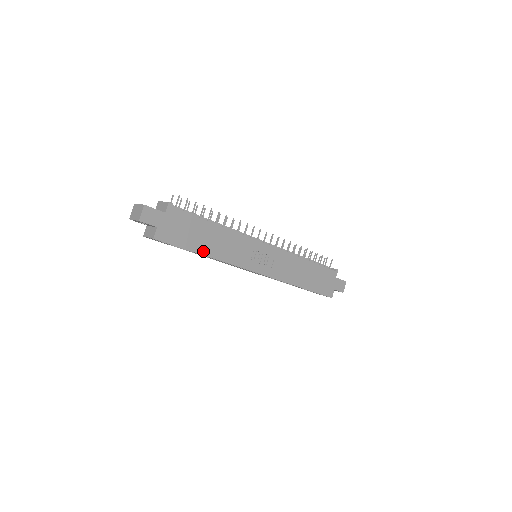
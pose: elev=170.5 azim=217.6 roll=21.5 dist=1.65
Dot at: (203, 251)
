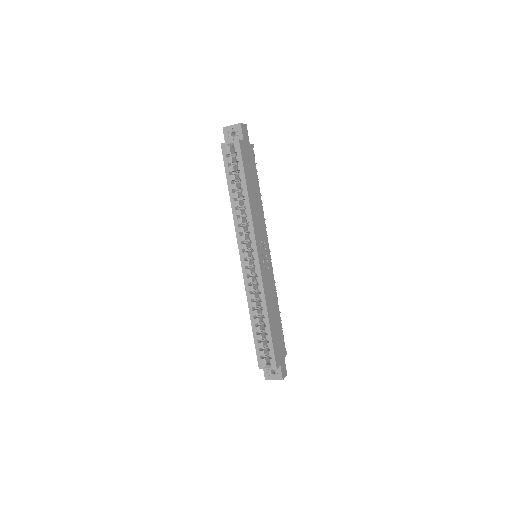
Dot at: (249, 190)
